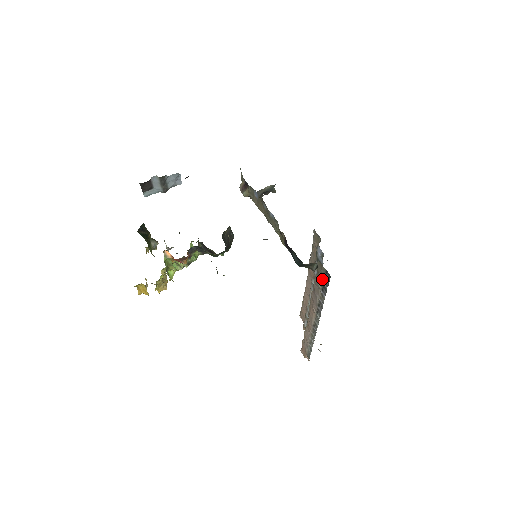
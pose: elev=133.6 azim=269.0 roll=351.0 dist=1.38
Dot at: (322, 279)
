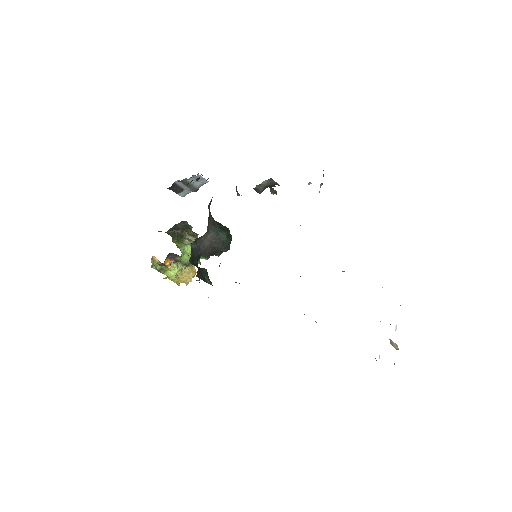
Dot at: occluded
